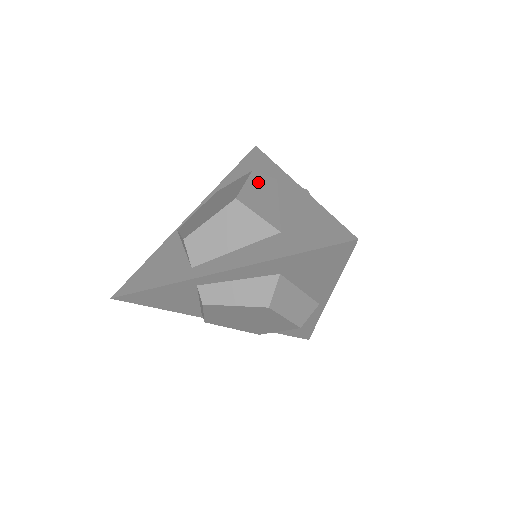
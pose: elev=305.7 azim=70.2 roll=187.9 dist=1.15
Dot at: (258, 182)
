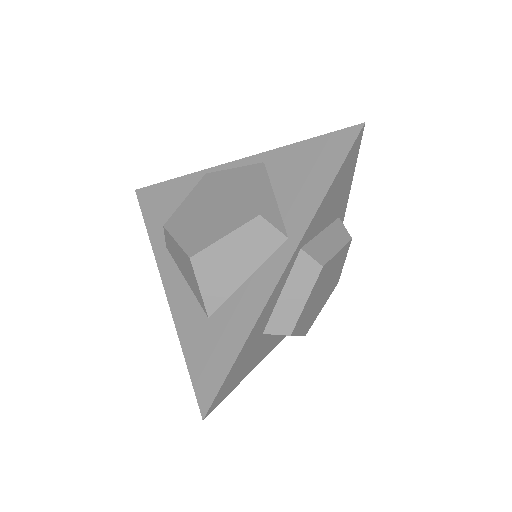
Dot at: (249, 238)
